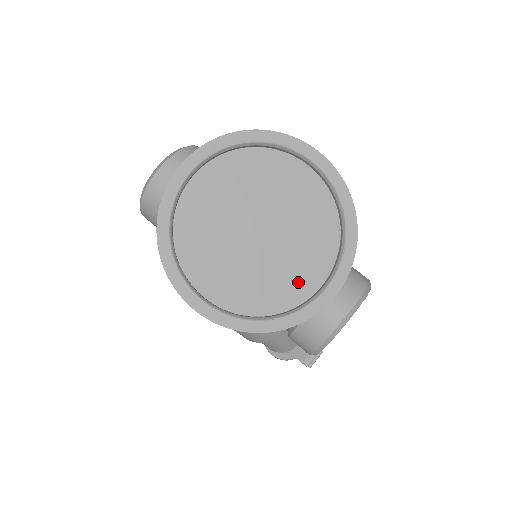
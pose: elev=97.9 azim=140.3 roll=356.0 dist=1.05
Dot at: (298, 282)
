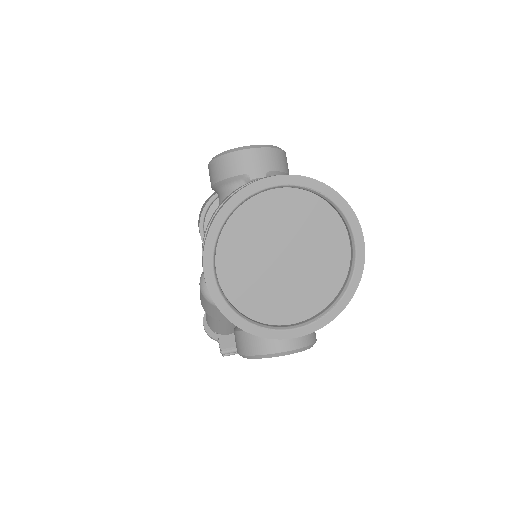
Dot at: (280, 310)
